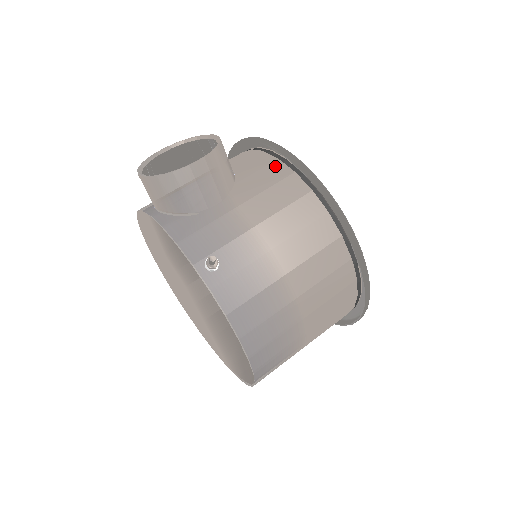
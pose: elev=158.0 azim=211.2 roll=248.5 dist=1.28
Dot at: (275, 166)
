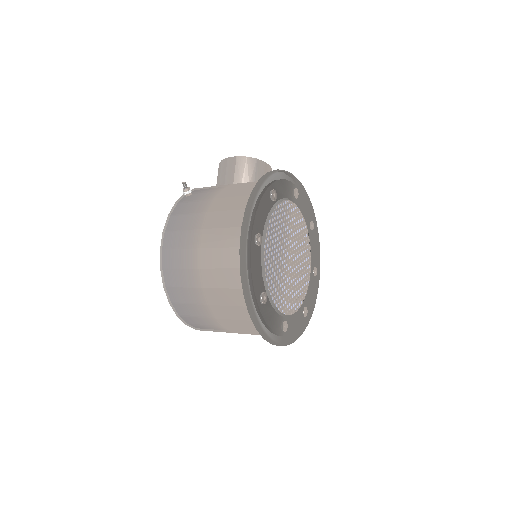
Dot at: occluded
